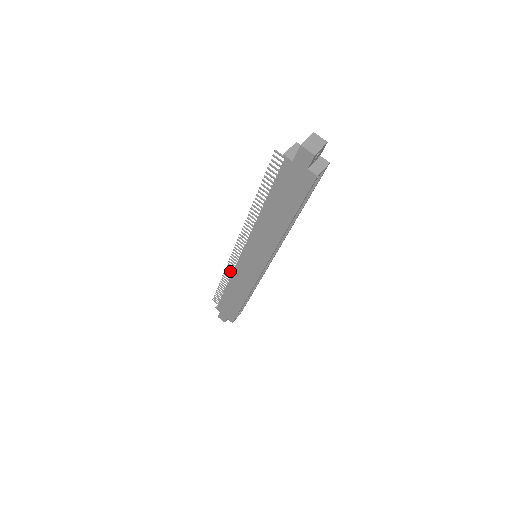
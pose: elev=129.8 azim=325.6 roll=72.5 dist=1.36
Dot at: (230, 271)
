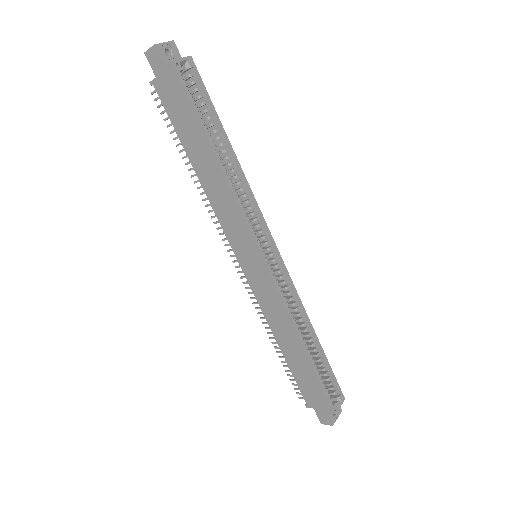
Dot at: (263, 314)
